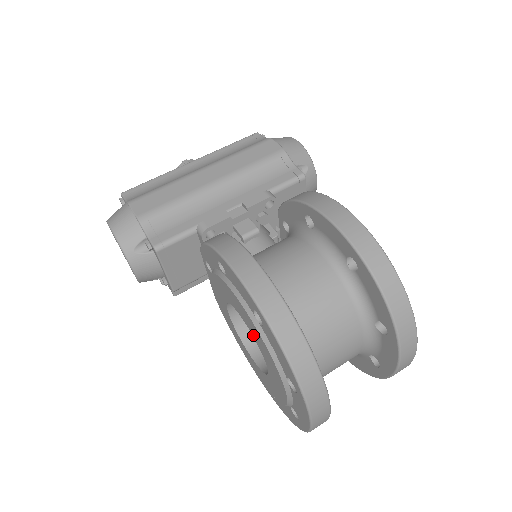
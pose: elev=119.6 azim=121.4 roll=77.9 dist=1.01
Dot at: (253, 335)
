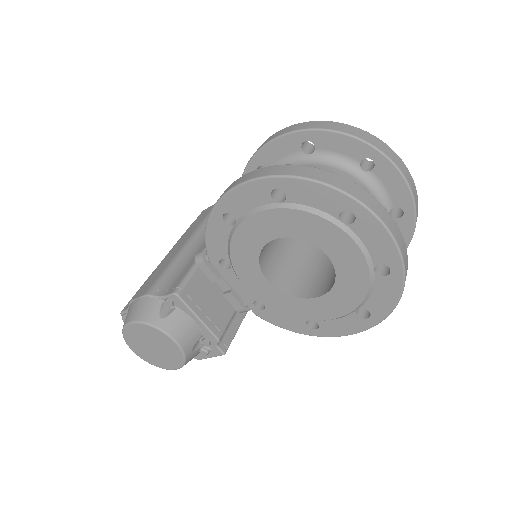
Dot at: (292, 234)
